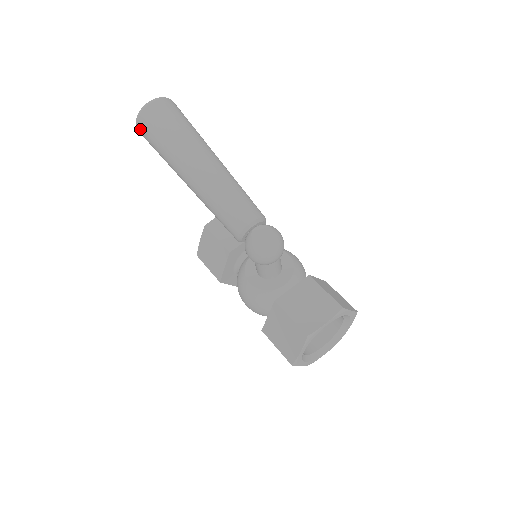
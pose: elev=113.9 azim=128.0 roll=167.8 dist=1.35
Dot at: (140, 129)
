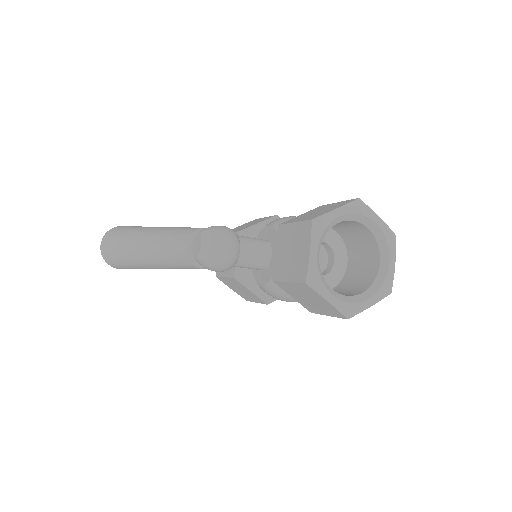
Dot at: (117, 268)
